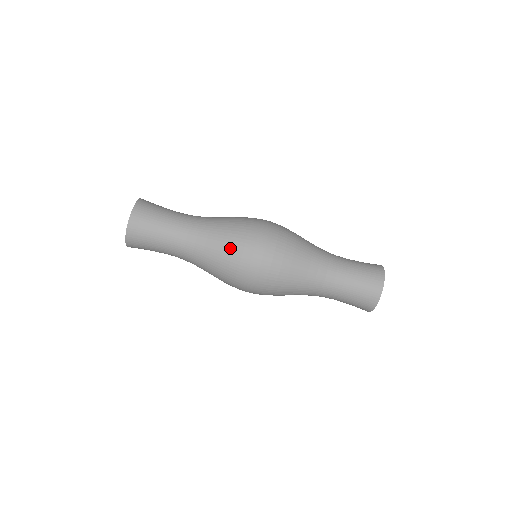
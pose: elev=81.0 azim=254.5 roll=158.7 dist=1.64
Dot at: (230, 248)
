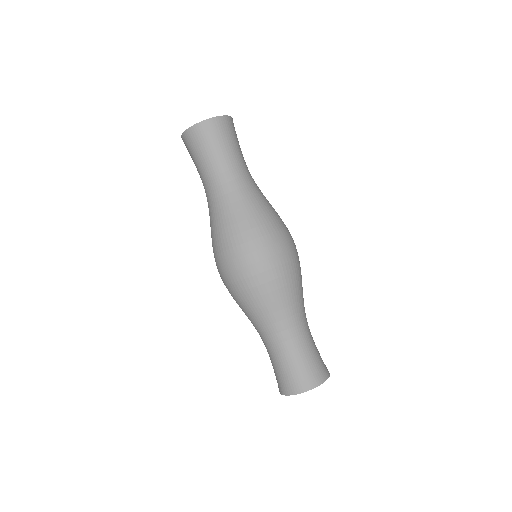
Dot at: (220, 237)
